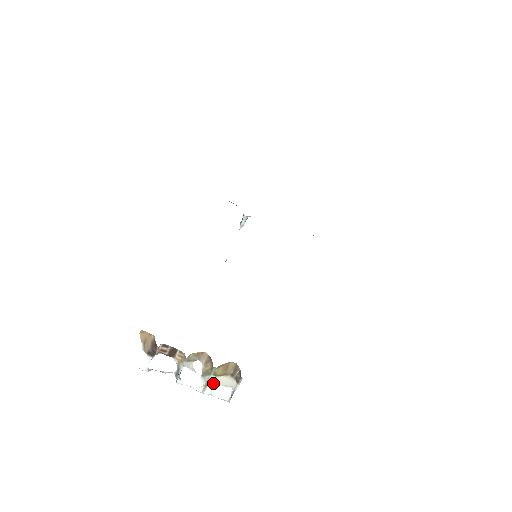
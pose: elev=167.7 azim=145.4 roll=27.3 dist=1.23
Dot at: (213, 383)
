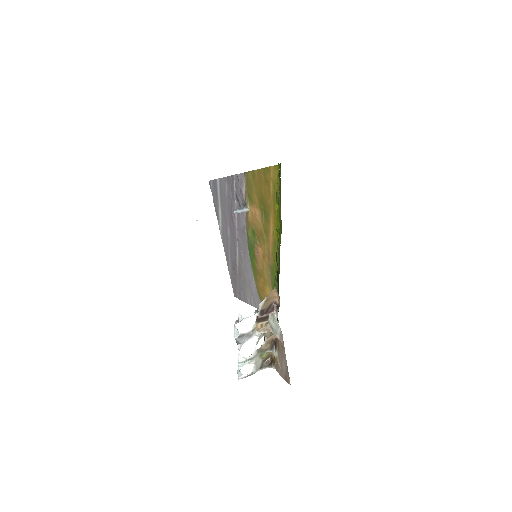
Dot at: (253, 360)
